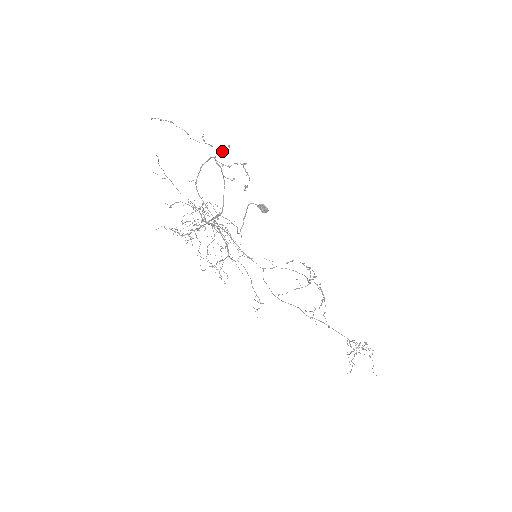
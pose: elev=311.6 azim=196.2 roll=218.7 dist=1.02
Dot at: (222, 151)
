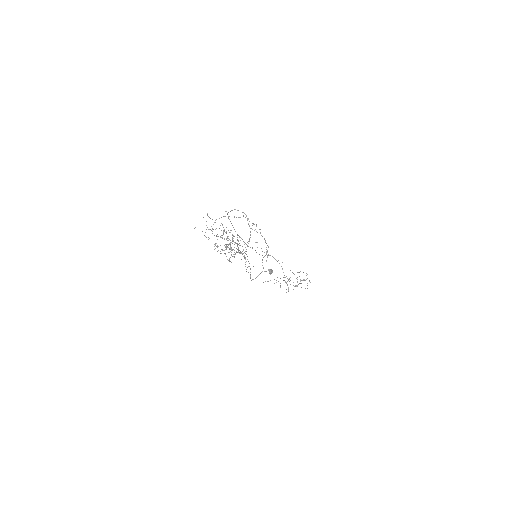
Dot at: occluded
